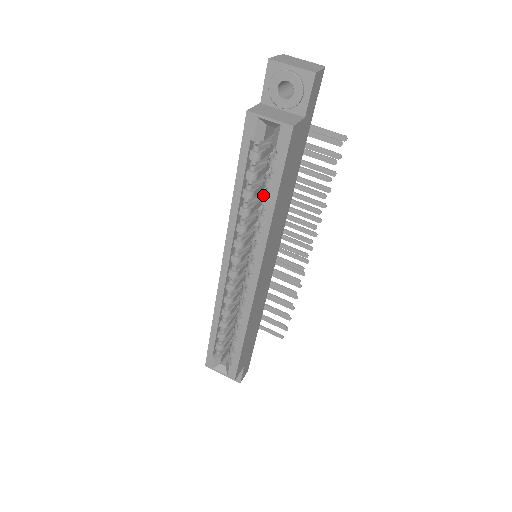
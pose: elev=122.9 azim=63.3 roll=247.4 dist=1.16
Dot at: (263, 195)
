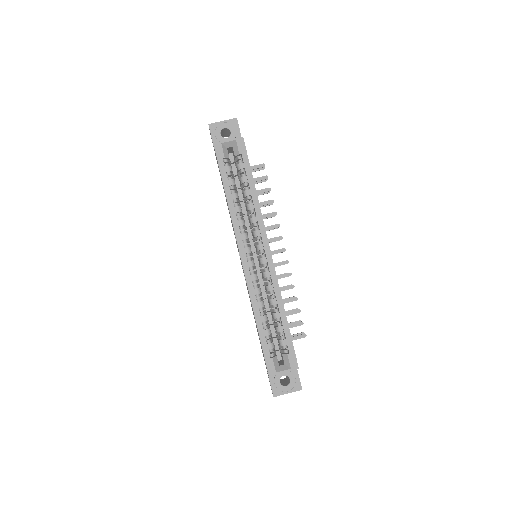
Dot at: (244, 191)
